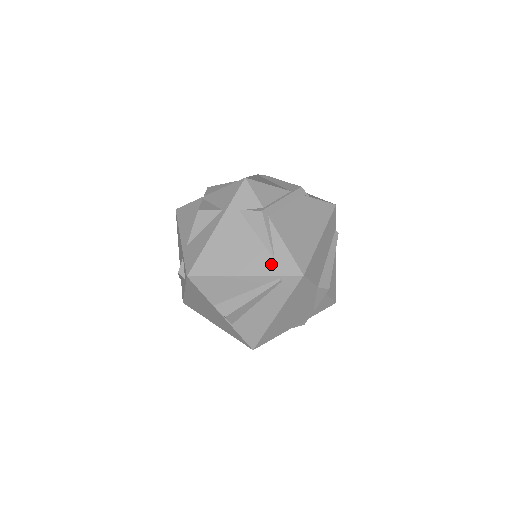
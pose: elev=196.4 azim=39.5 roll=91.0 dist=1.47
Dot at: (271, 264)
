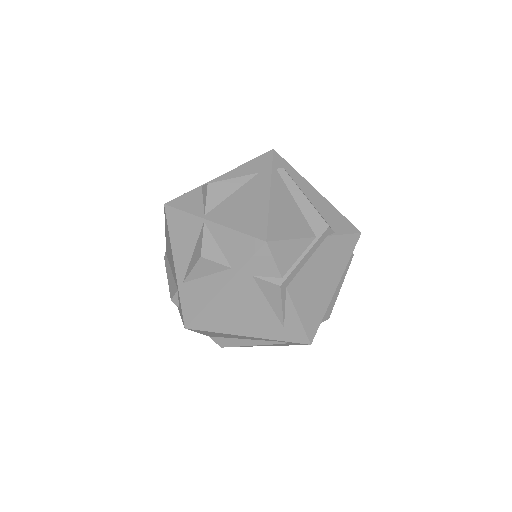
Dot at: (279, 331)
